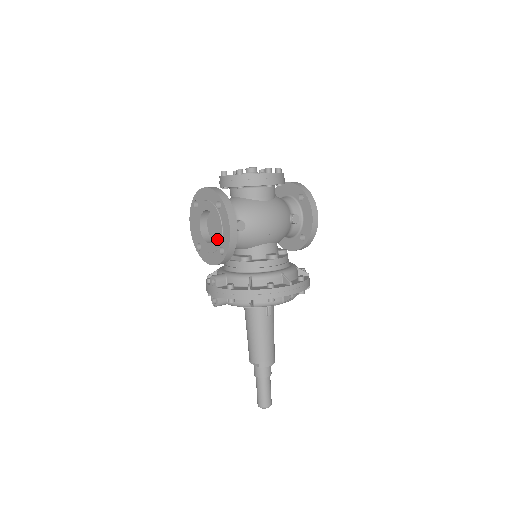
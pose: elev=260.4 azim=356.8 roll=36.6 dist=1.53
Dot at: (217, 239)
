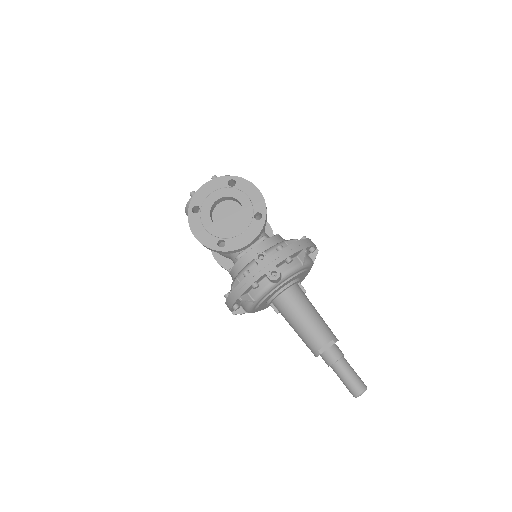
Dot at: (247, 211)
